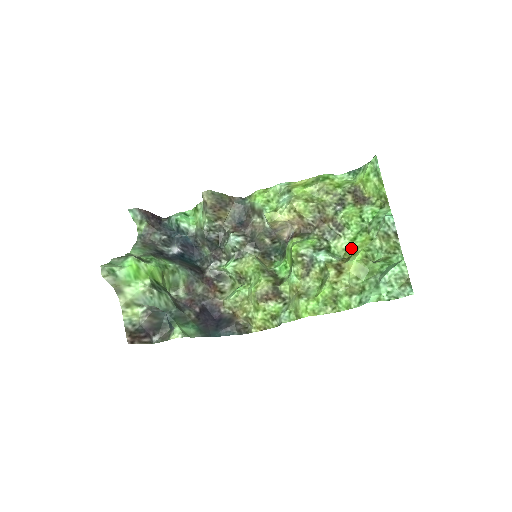
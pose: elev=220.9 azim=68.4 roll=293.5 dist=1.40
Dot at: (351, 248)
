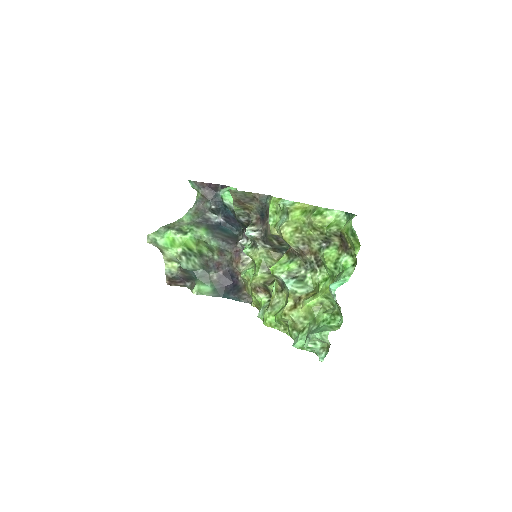
Dot at: (319, 287)
